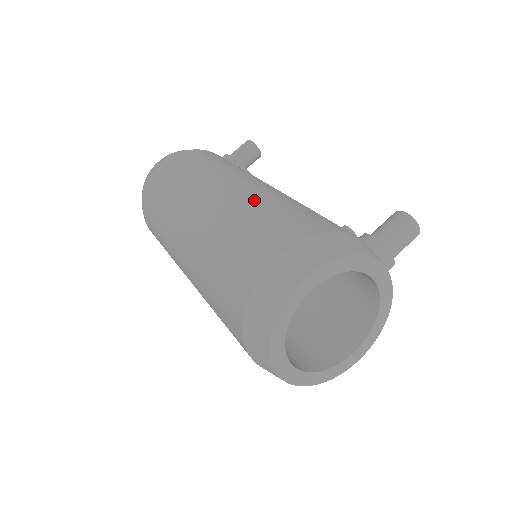
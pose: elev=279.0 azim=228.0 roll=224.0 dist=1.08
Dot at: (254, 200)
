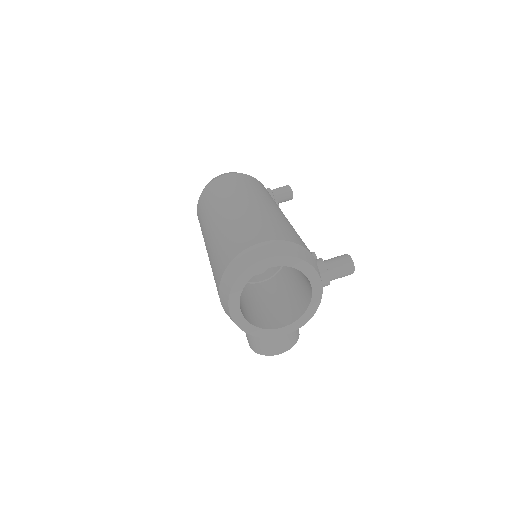
Dot at: (265, 213)
